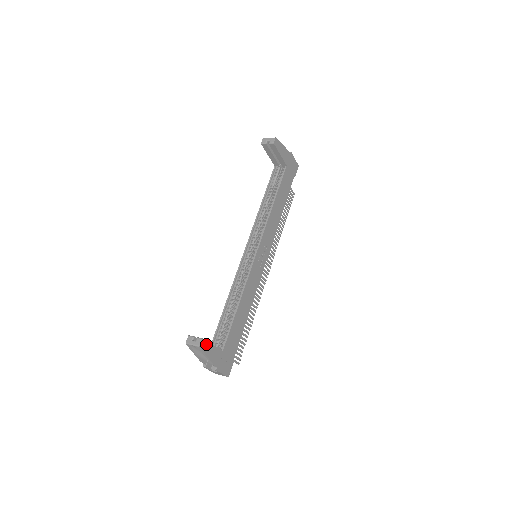
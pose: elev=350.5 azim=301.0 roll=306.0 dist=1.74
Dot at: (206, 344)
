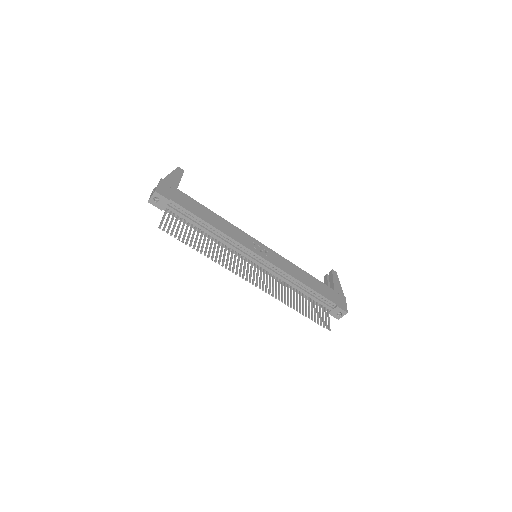
Dot at: (181, 174)
